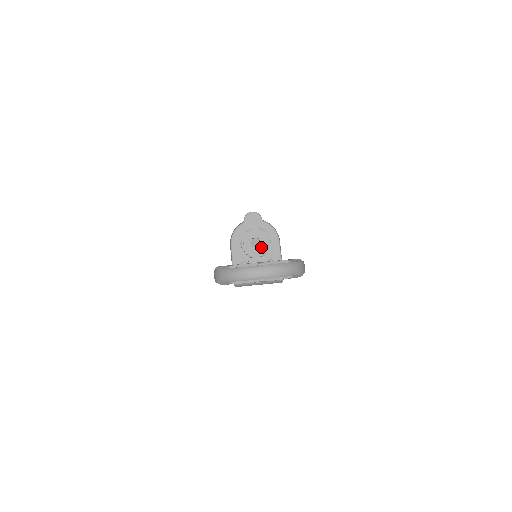
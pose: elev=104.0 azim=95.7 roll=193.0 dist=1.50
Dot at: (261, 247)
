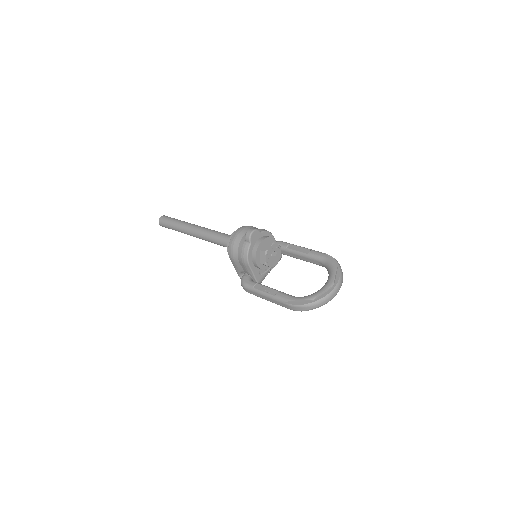
Dot at: (277, 255)
